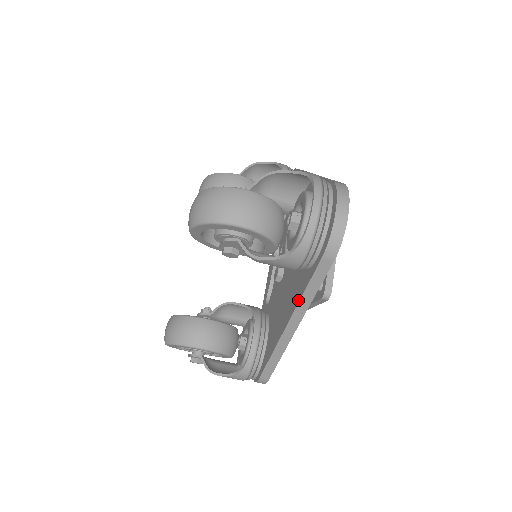
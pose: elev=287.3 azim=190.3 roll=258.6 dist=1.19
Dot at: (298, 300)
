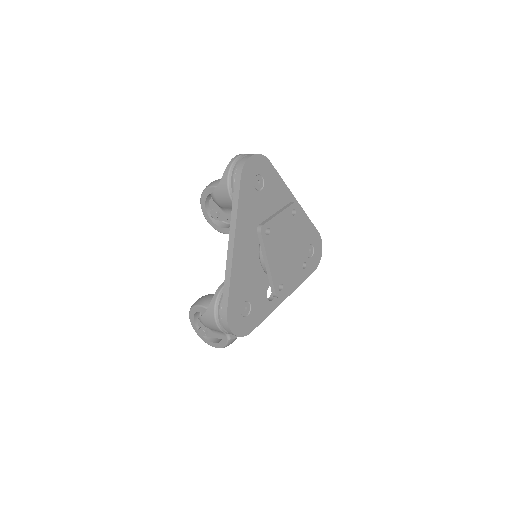
Dot at: (232, 218)
